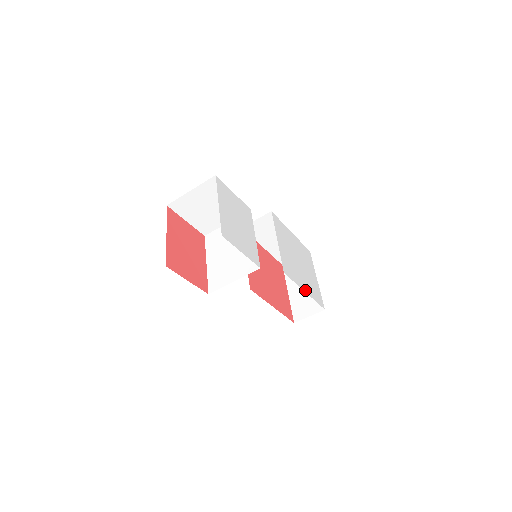
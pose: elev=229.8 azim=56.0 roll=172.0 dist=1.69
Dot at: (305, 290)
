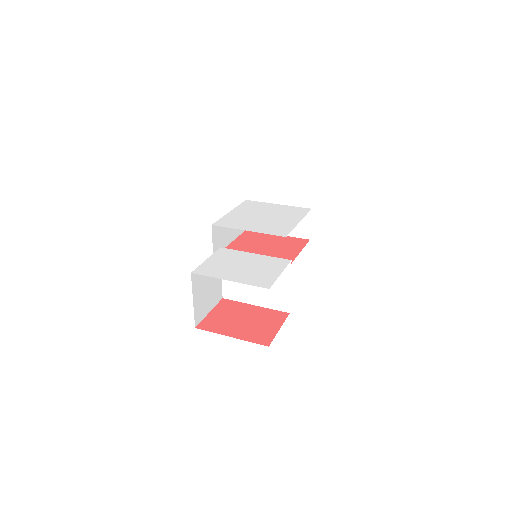
Dot at: (297, 222)
